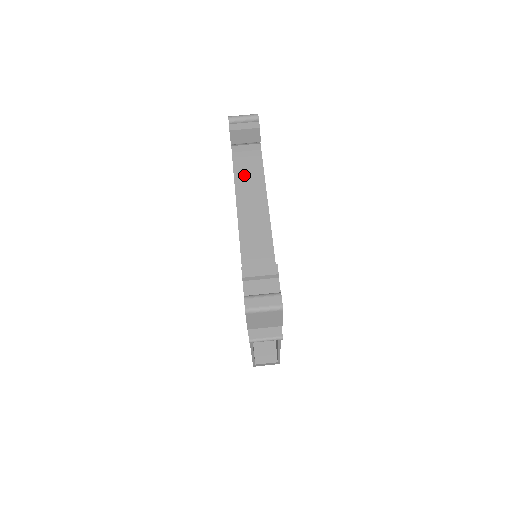
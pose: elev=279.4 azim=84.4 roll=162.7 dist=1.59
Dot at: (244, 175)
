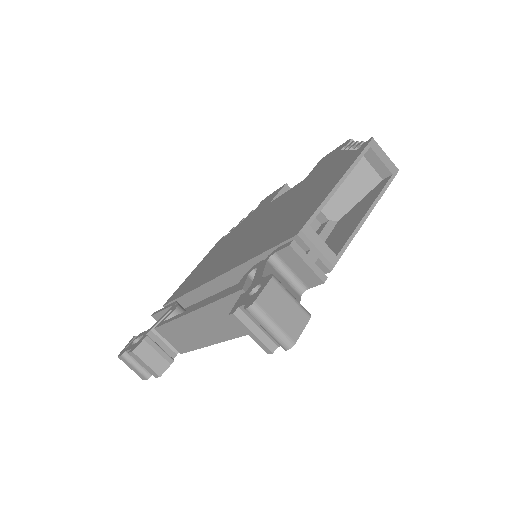
Dot at: (228, 312)
